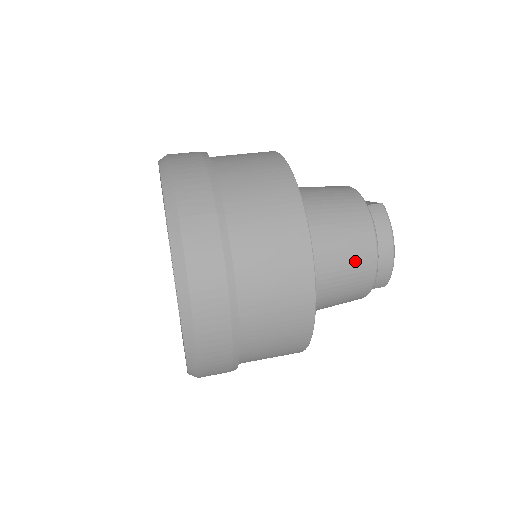
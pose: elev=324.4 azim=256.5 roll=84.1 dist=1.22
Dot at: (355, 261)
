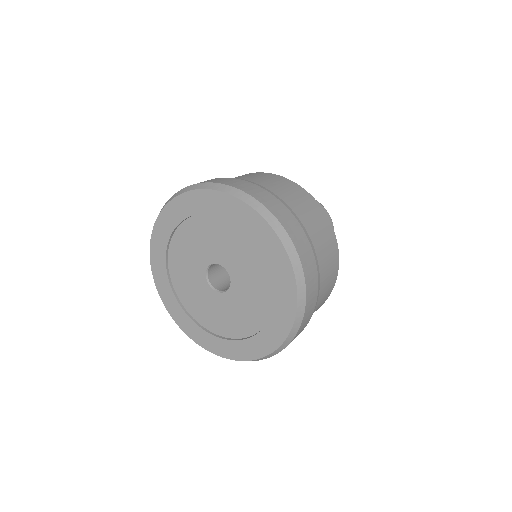
Dot at: occluded
